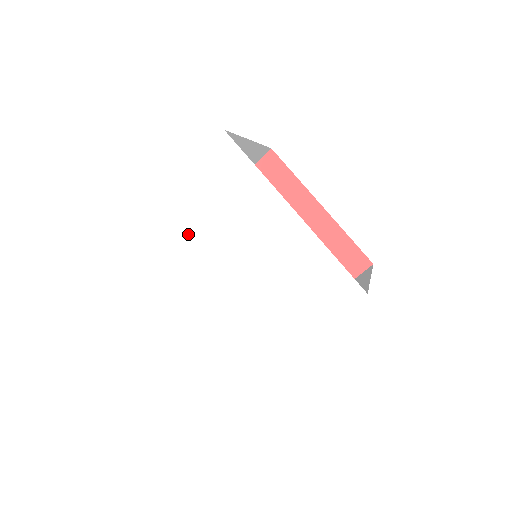
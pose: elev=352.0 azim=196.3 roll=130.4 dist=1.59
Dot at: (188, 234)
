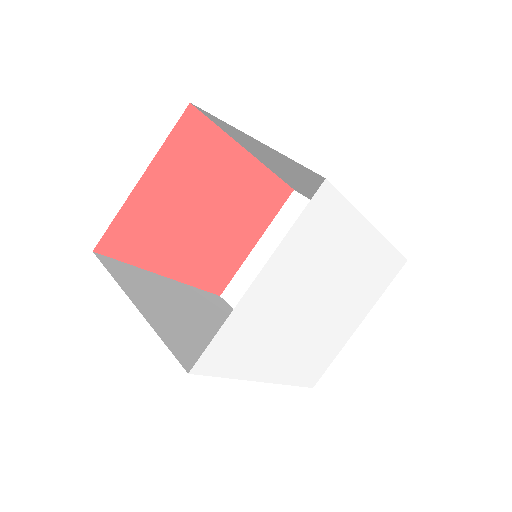
Dot at: (280, 305)
